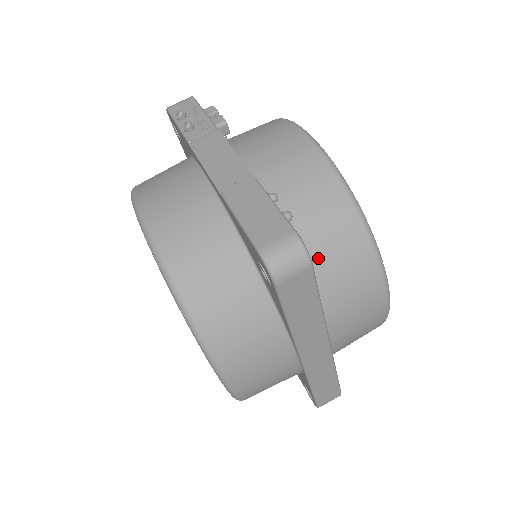
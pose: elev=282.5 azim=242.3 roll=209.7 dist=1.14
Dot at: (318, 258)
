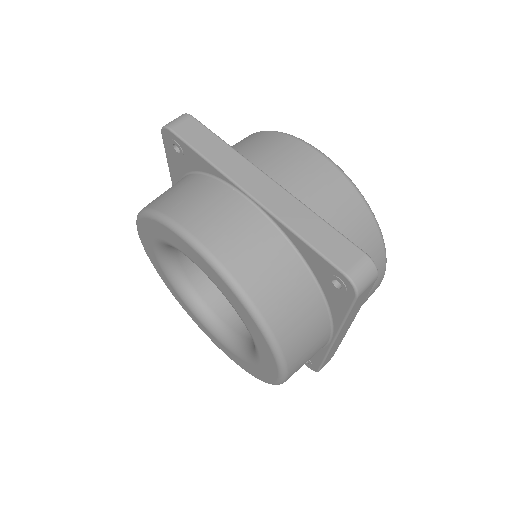
Dot at: occluded
